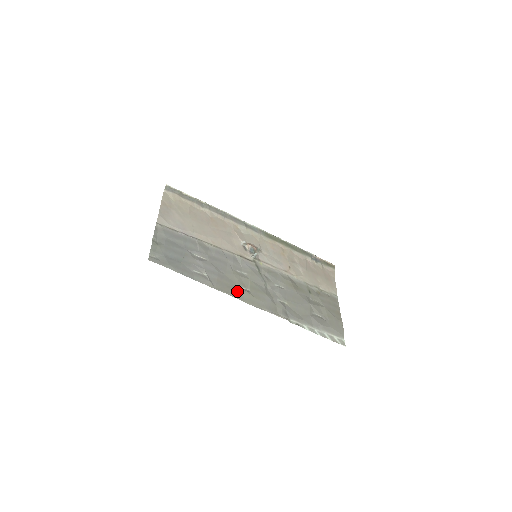
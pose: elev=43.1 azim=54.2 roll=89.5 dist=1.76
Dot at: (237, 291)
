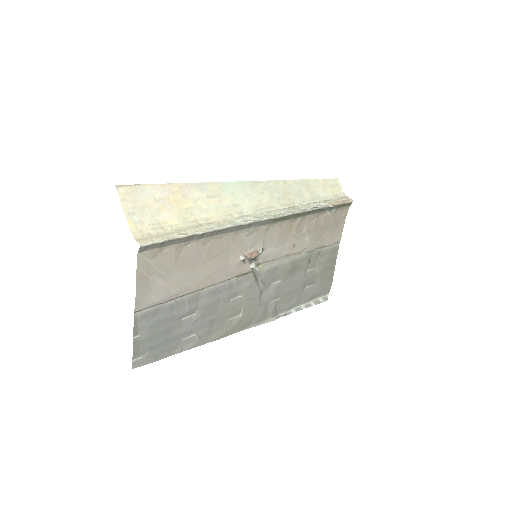
Dot at: (228, 328)
